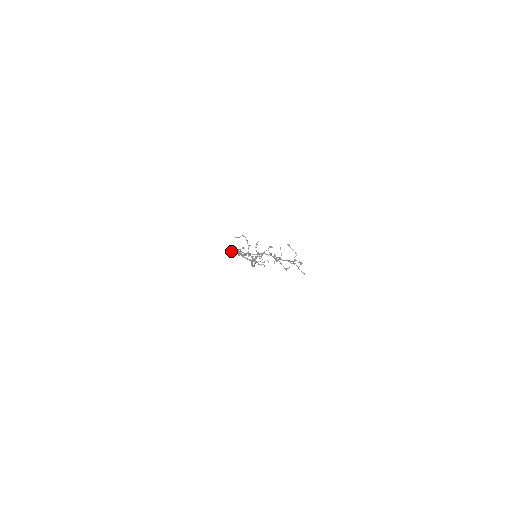
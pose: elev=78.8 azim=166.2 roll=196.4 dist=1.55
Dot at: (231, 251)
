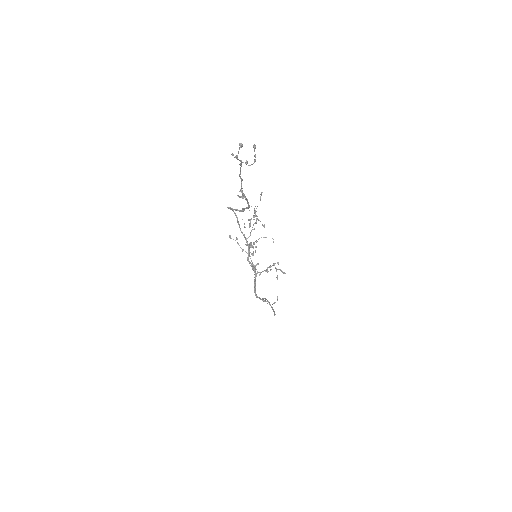
Dot at: occluded
